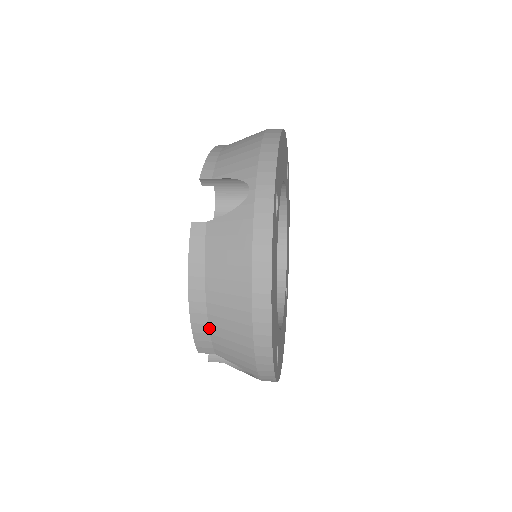
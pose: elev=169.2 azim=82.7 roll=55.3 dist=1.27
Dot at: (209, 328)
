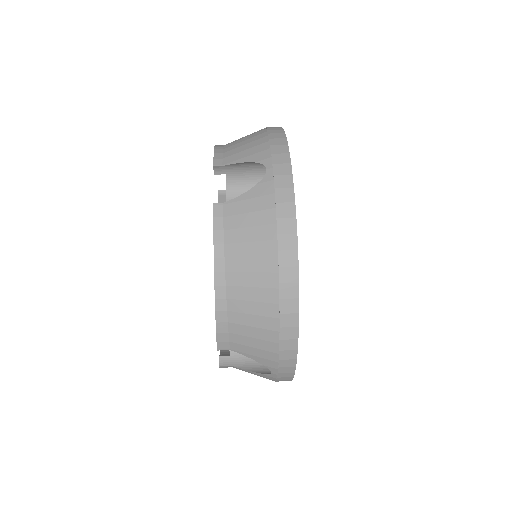
Dot at: occluded
